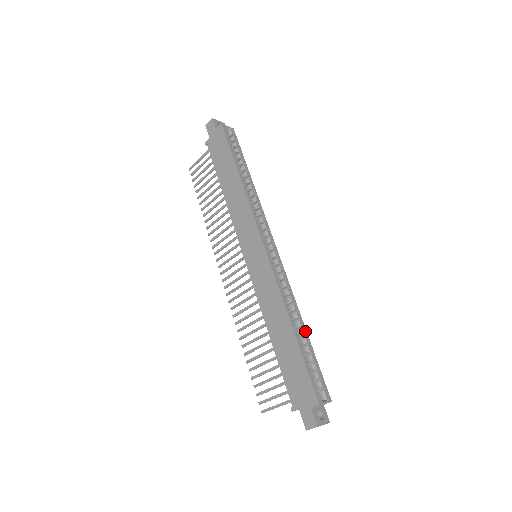
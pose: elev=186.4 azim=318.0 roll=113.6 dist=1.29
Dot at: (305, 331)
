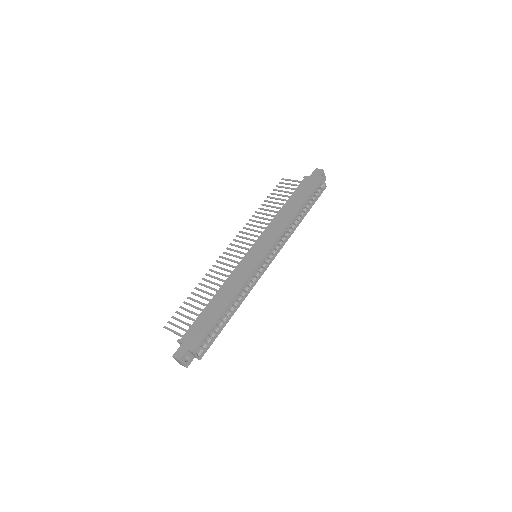
Dot at: (231, 316)
